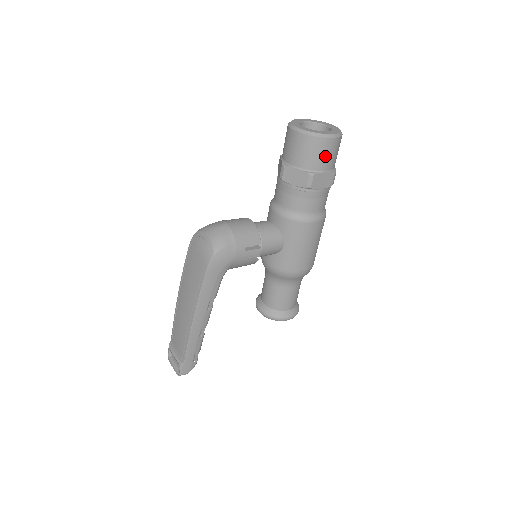
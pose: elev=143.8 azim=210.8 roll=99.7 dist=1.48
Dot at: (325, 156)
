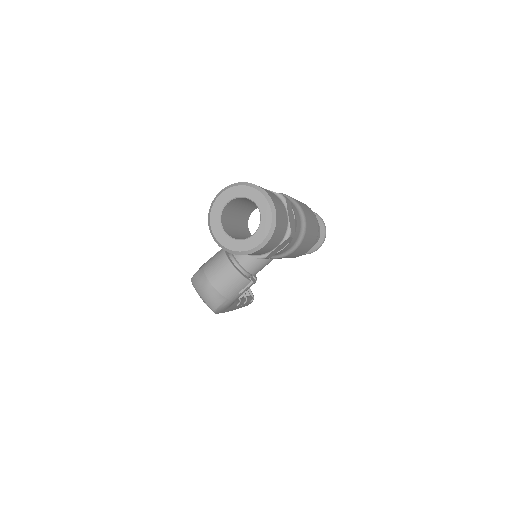
Dot at: (266, 249)
